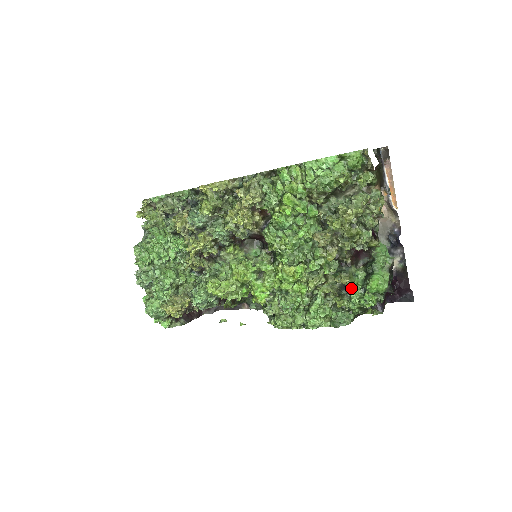
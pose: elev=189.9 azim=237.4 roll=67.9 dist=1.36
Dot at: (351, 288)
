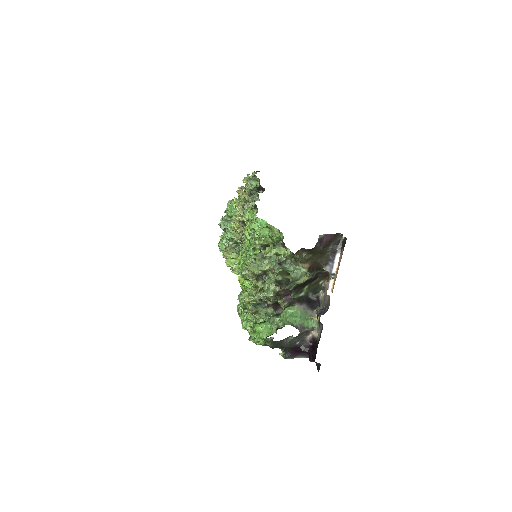
Dot at: (258, 321)
